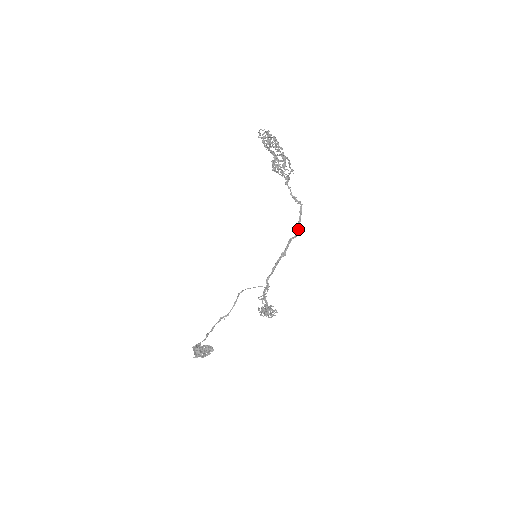
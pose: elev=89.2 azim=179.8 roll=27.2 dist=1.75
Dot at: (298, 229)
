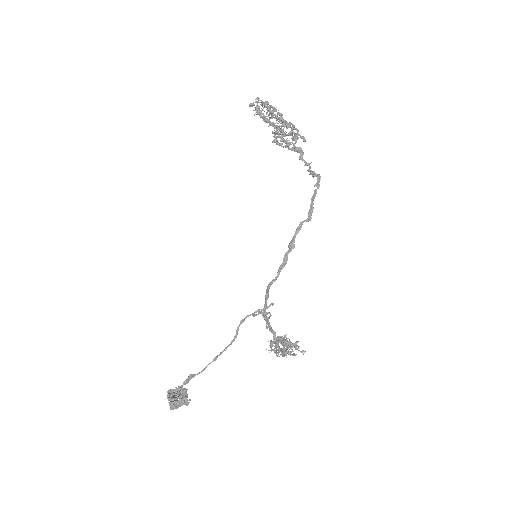
Dot at: (312, 208)
